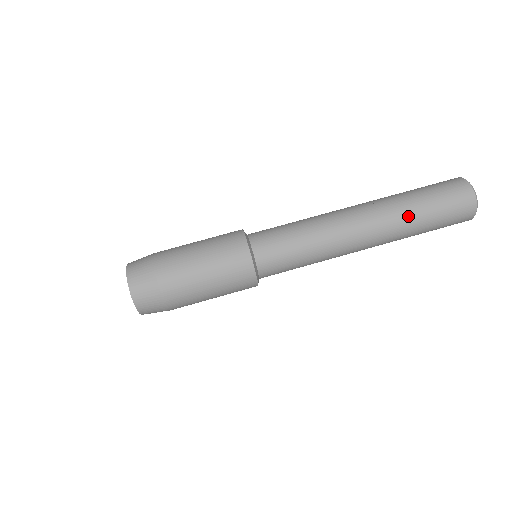
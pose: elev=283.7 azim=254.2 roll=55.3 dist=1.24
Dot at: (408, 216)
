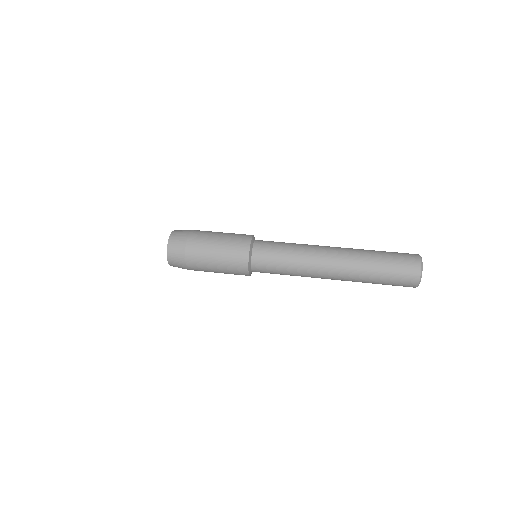
Dot at: (366, 250)
